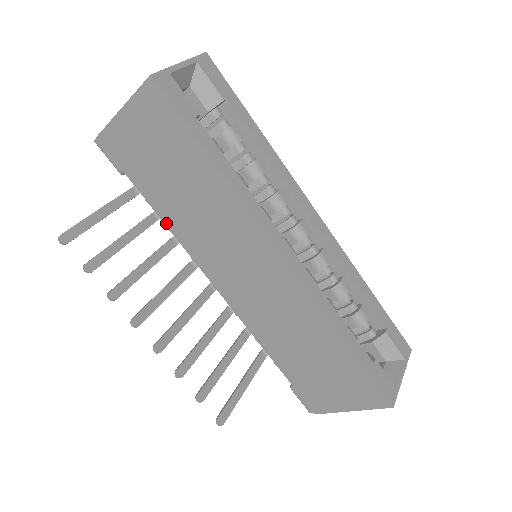
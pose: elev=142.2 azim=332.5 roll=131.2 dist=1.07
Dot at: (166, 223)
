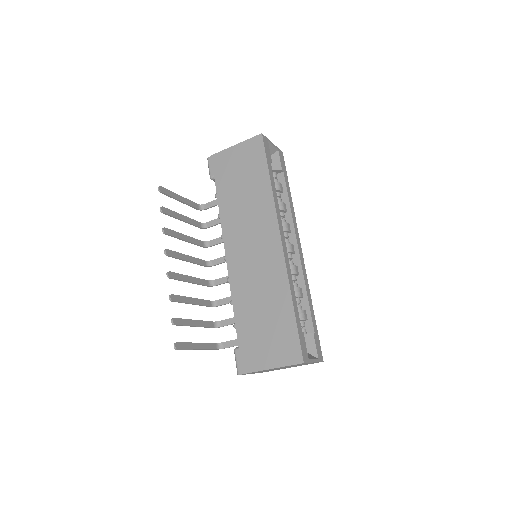
Dot at: (220, 209)
